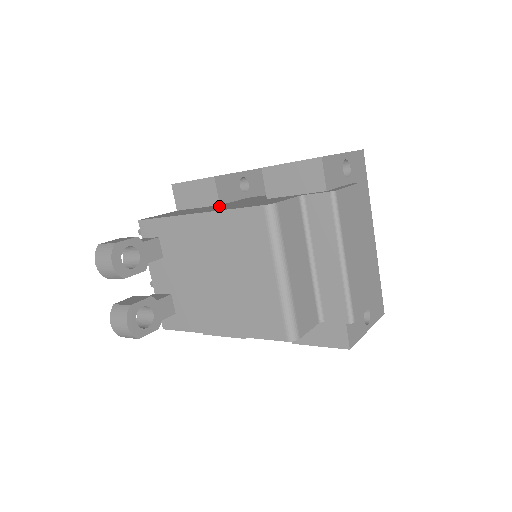
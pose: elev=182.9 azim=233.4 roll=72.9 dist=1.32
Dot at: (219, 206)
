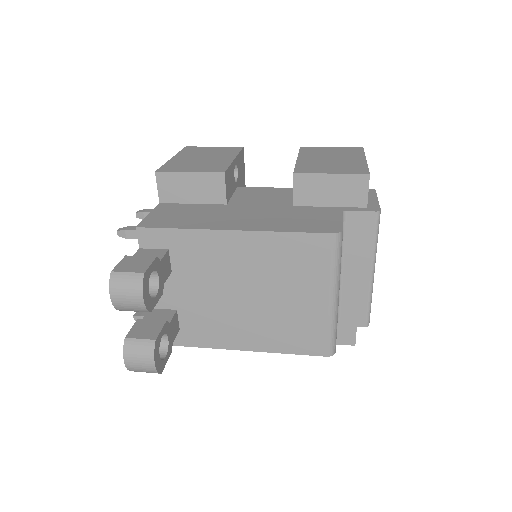
Dot at: (237, 211)
